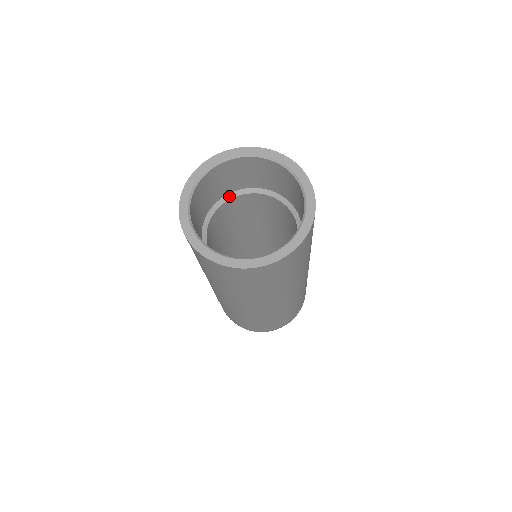
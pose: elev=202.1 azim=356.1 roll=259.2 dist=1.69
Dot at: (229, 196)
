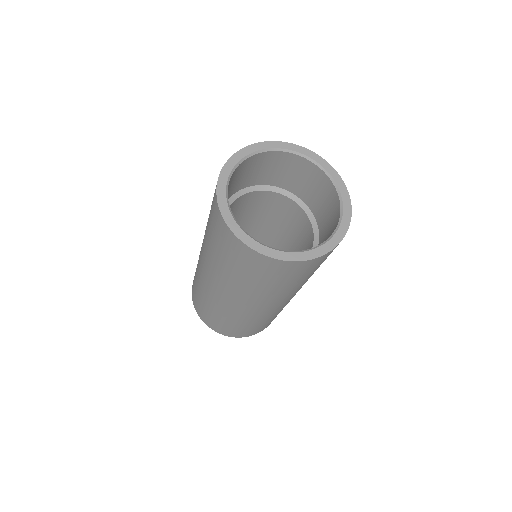
Dot at: occluded
